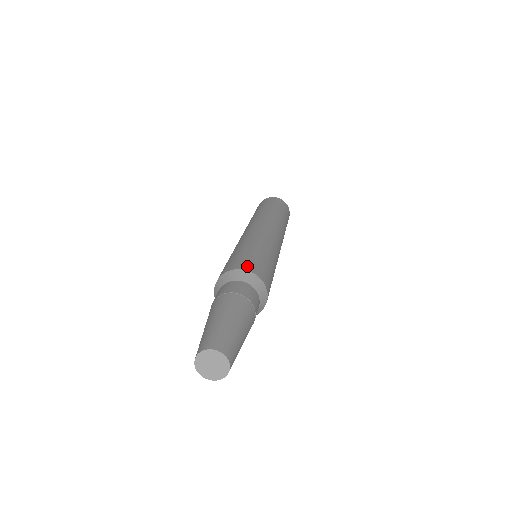
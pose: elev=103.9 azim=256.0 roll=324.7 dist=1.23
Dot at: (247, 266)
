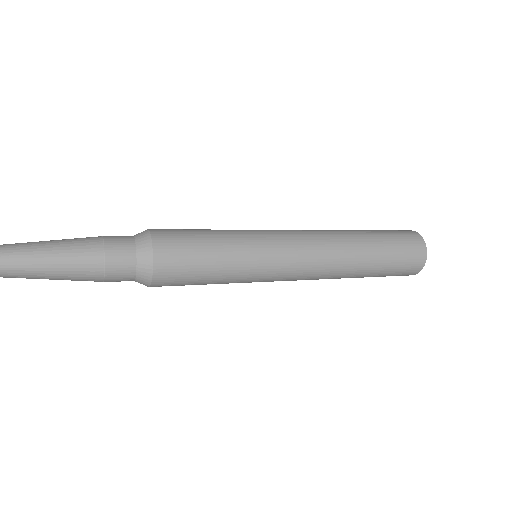
Dot at: (160, 230)
